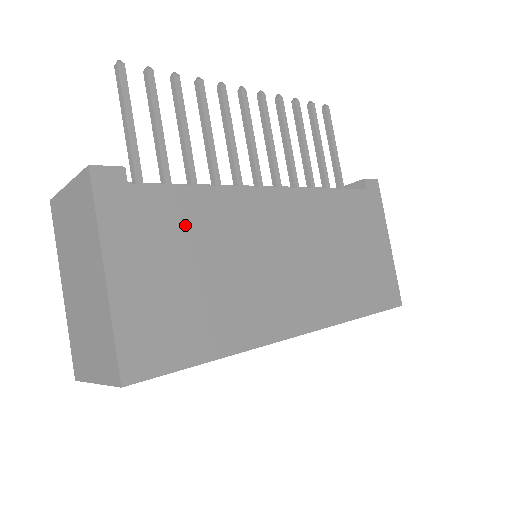
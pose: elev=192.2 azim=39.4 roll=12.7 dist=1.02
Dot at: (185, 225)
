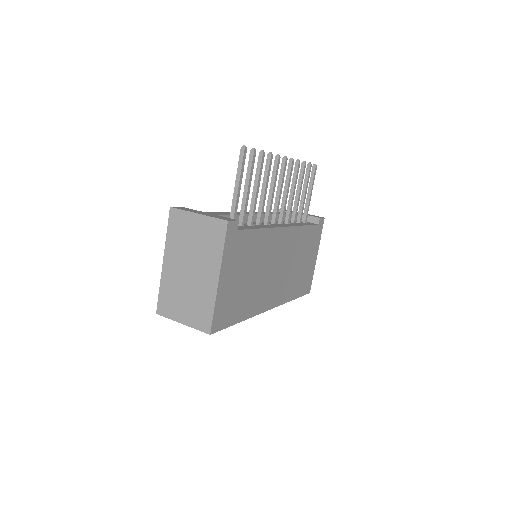
Dot at: (250, 251)
